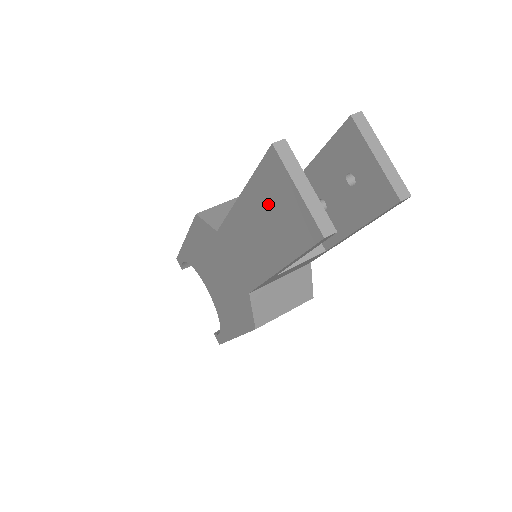
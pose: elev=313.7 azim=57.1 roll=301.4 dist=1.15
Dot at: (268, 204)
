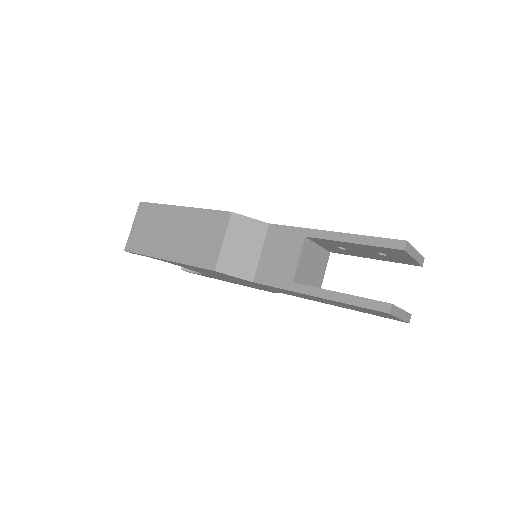
Dot at: (357, 308)
